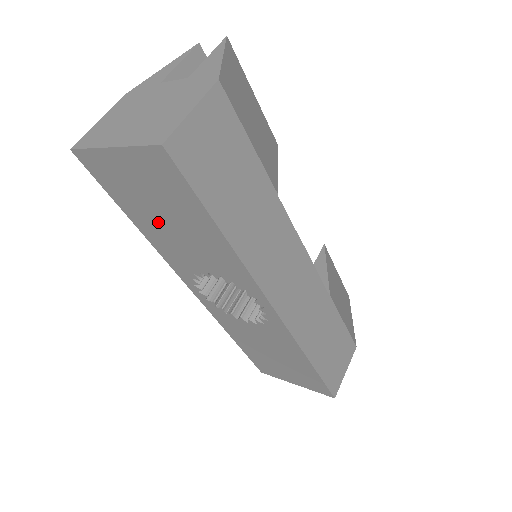
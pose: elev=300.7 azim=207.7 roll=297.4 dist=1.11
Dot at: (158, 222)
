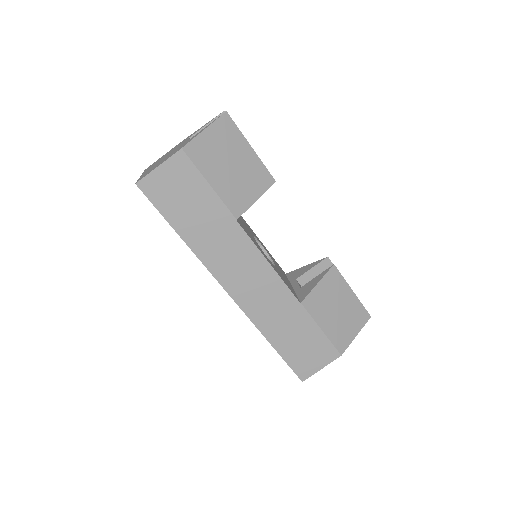
Dot at: occluded
